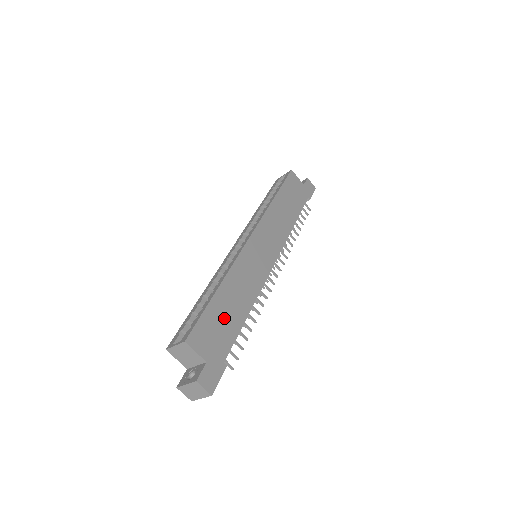
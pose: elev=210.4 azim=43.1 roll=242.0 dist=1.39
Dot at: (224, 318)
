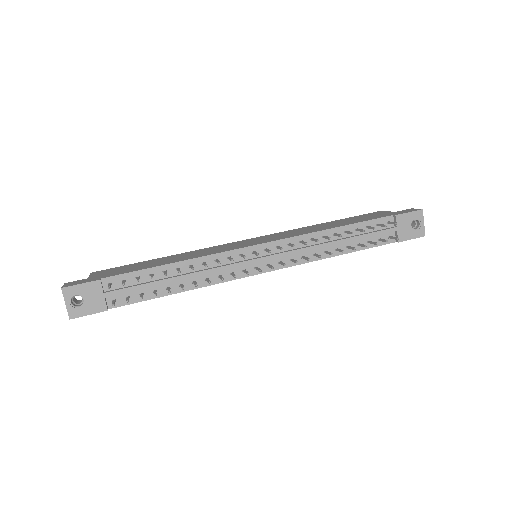
Dot at: (142, 266)
